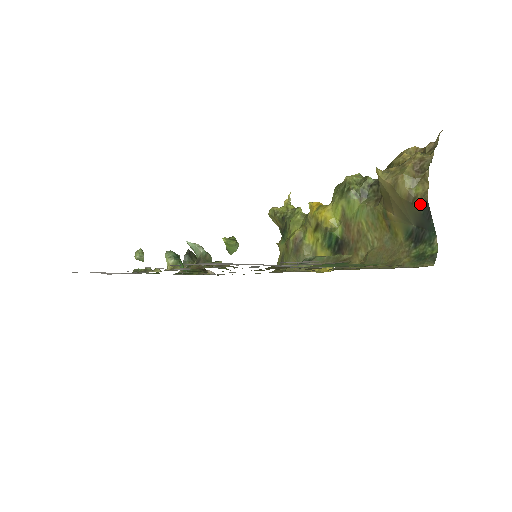
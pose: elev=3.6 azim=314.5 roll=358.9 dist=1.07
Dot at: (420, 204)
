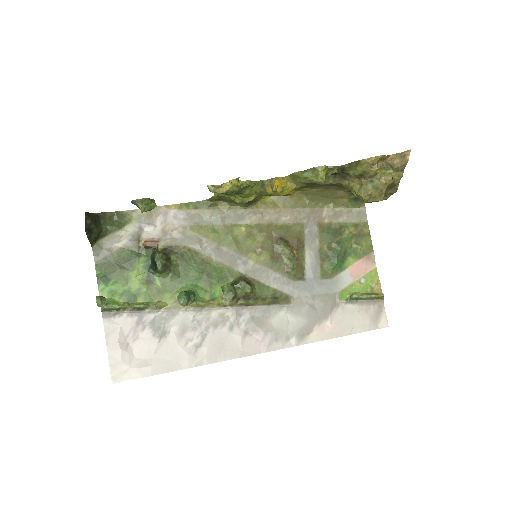
Dot at: occluded
